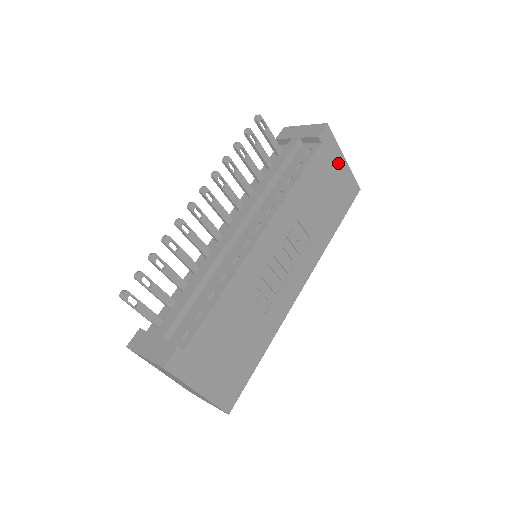
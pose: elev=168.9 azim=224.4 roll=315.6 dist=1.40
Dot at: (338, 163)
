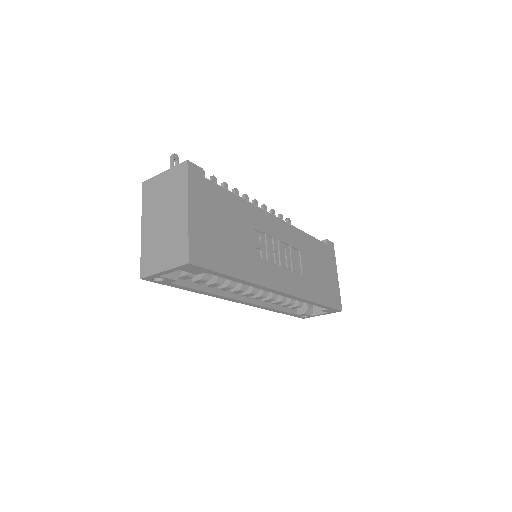
Dot at: (333, 271)
